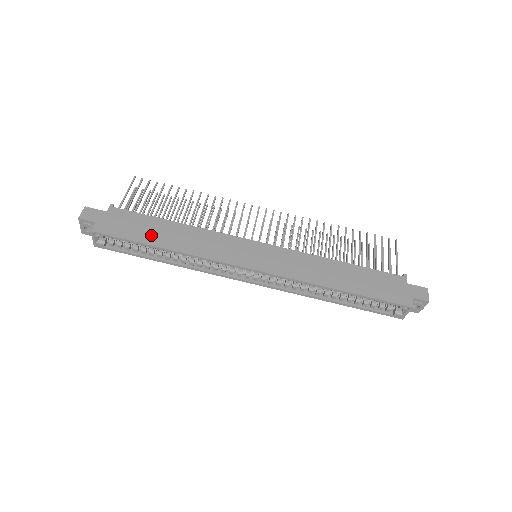
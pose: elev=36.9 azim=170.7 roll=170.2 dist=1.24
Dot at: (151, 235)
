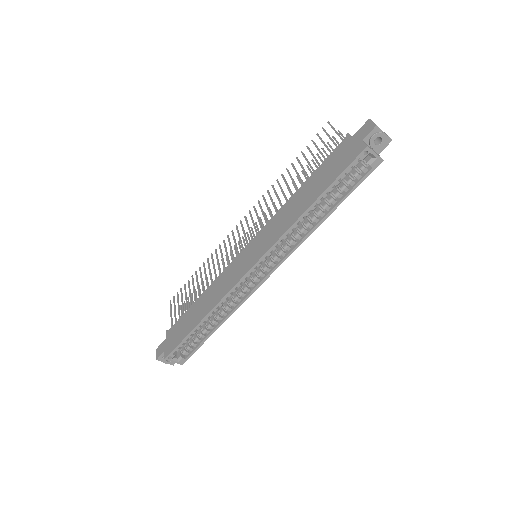
Dot at: (191, 322)
